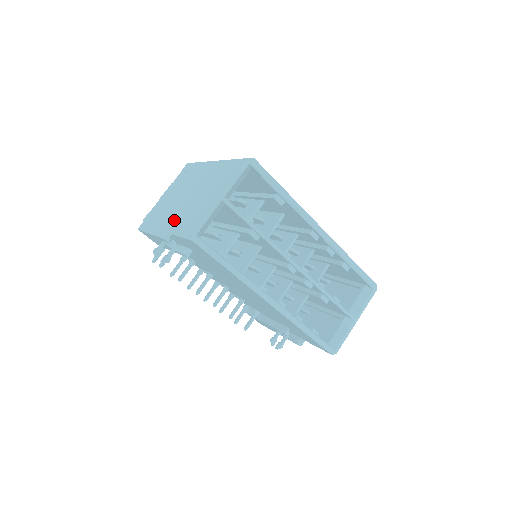
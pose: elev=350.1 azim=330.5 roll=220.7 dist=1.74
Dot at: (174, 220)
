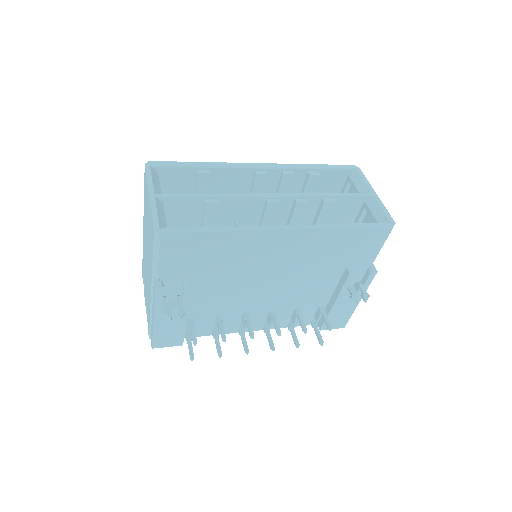
Dot at: (150, 271)
